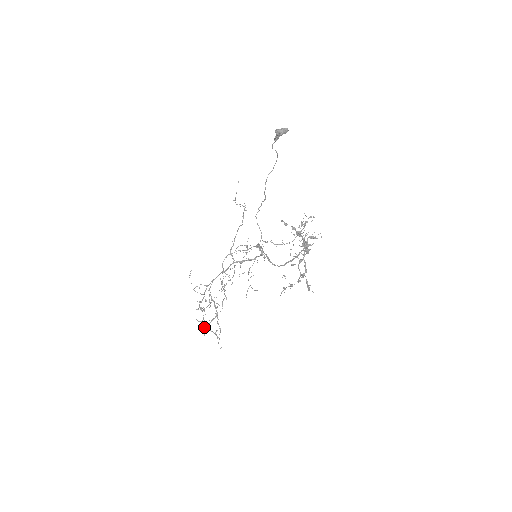
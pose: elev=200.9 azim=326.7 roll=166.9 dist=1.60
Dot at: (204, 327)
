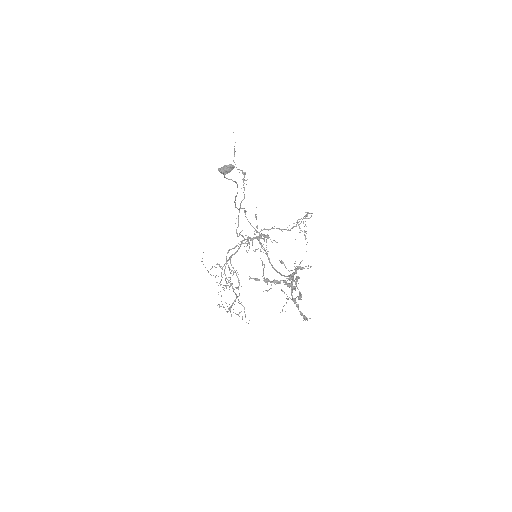
Dot at: (226, 311)
